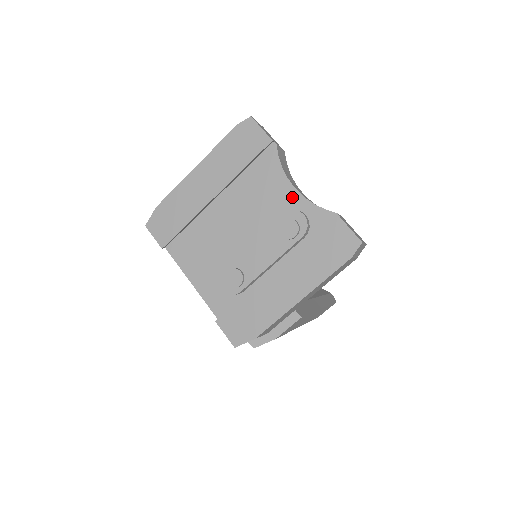
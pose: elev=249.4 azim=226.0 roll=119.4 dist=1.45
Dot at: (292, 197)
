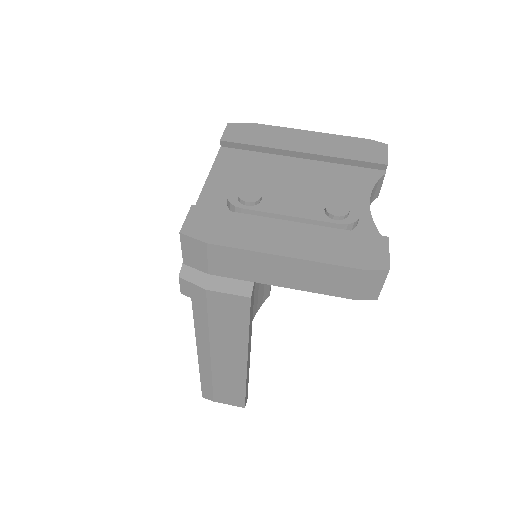
Dot at: (361, 204)
